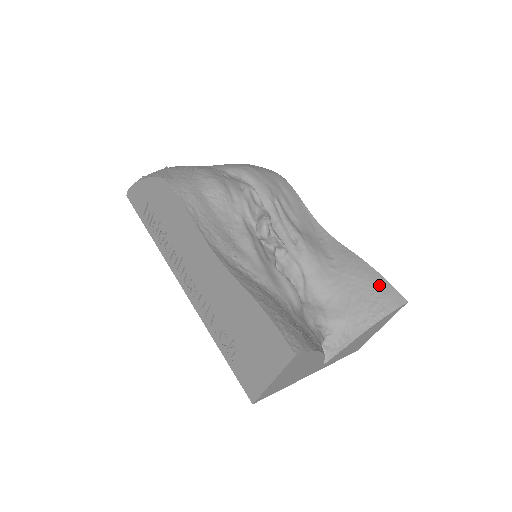
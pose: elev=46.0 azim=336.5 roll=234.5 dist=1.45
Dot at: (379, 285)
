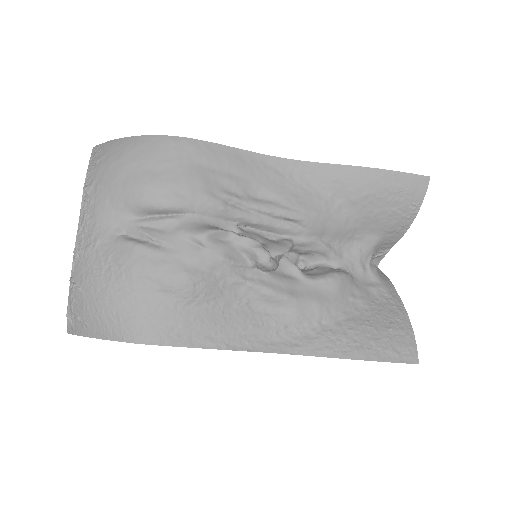
Dot at: (395, 185)
